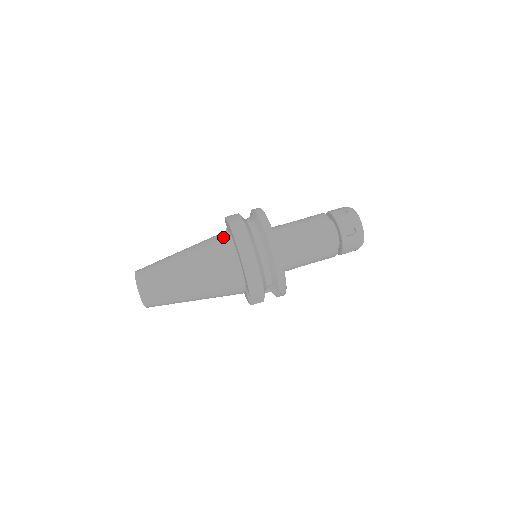
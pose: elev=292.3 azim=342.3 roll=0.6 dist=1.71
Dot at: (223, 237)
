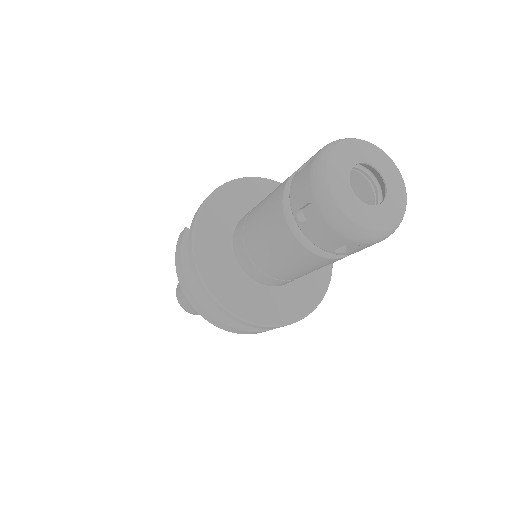
Dot at: occluded
